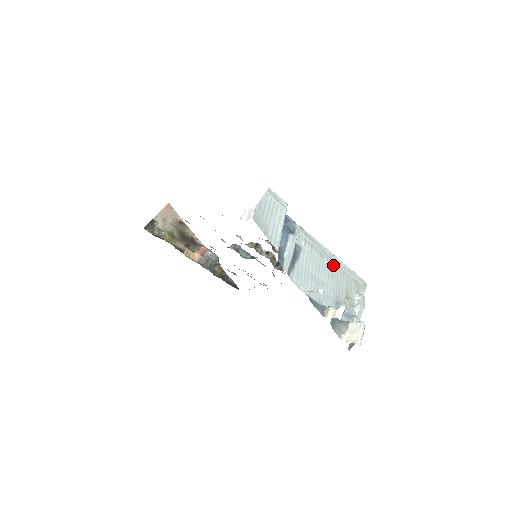
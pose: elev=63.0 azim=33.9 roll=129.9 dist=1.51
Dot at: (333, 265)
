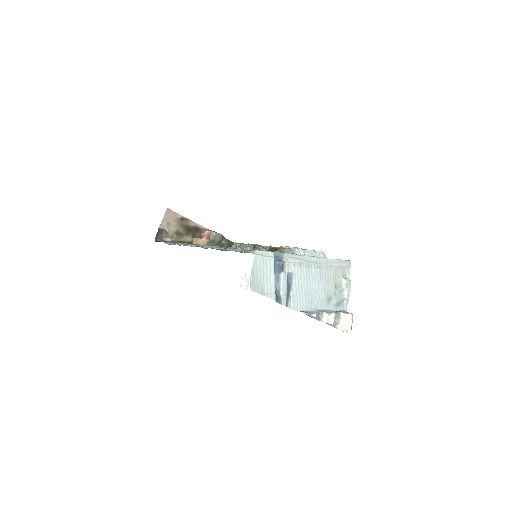
Dot at: (320, 267)
